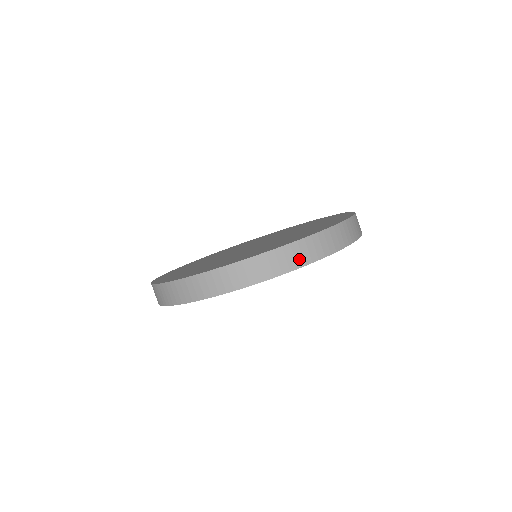
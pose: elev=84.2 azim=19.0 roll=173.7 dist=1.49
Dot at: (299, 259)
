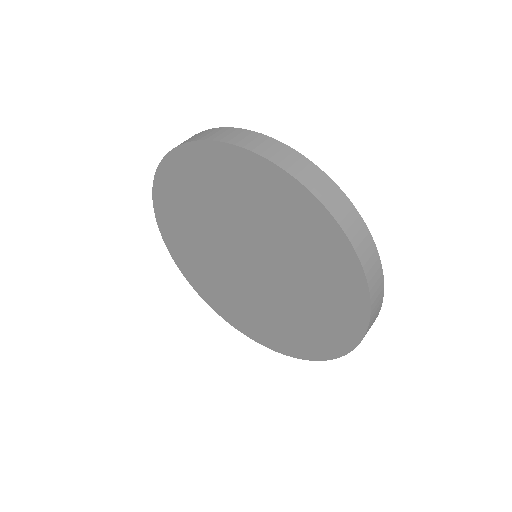
Dot at: (208, 136)
